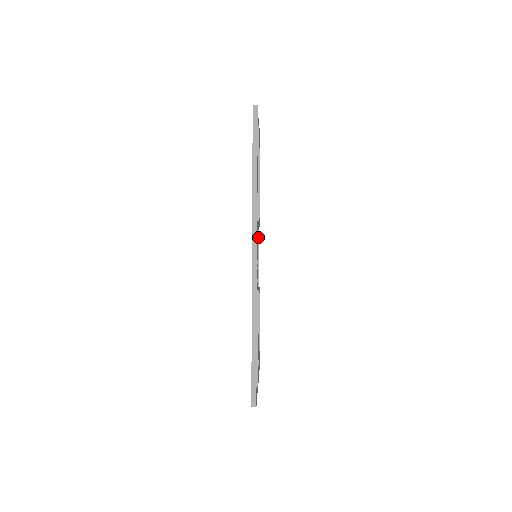
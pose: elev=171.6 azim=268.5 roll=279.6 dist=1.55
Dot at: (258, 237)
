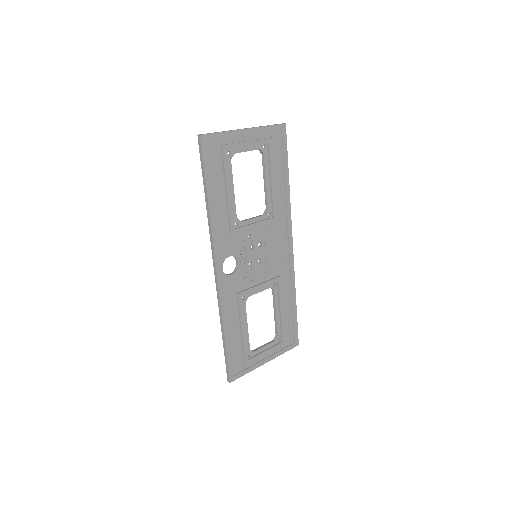
Dot at: (287, 226)
